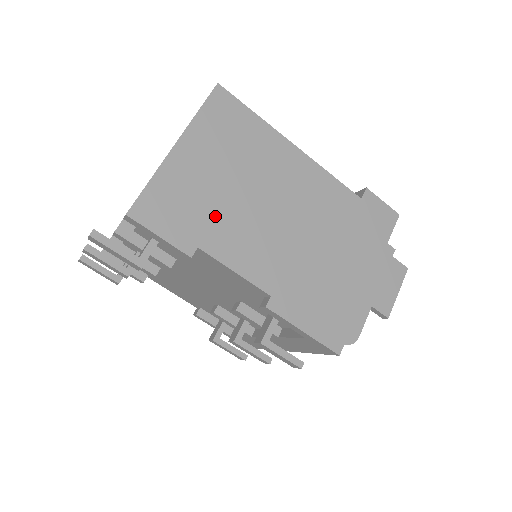
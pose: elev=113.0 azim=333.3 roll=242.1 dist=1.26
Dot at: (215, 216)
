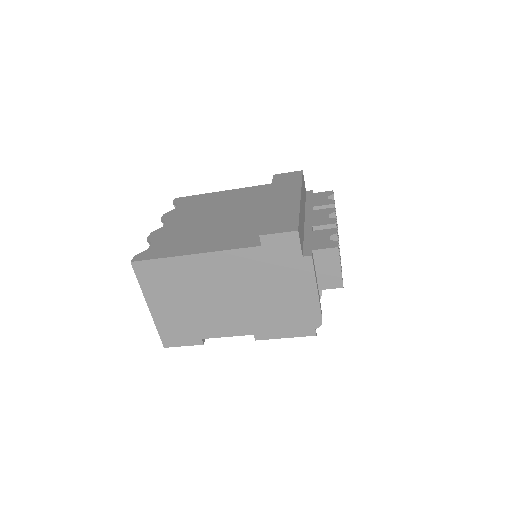
Dot at: (195, 322)
